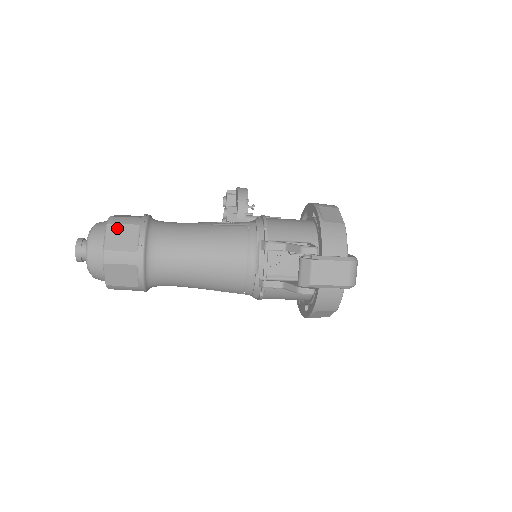
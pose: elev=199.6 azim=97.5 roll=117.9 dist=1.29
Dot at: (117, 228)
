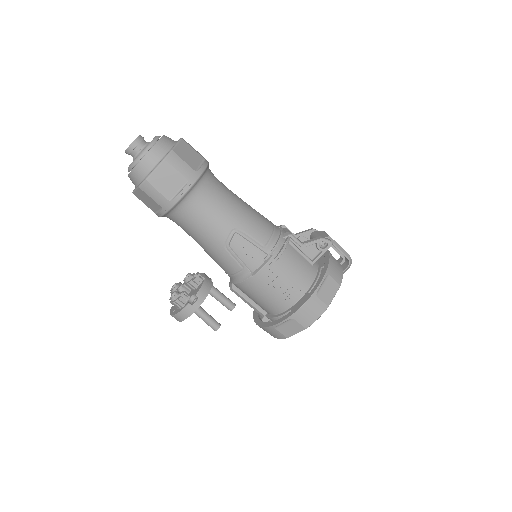
Dot at: occluded
